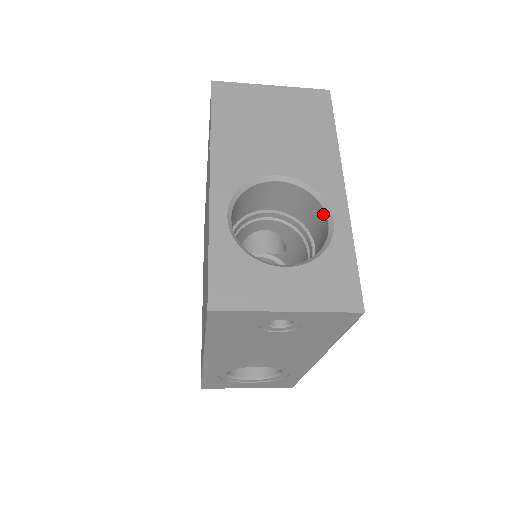
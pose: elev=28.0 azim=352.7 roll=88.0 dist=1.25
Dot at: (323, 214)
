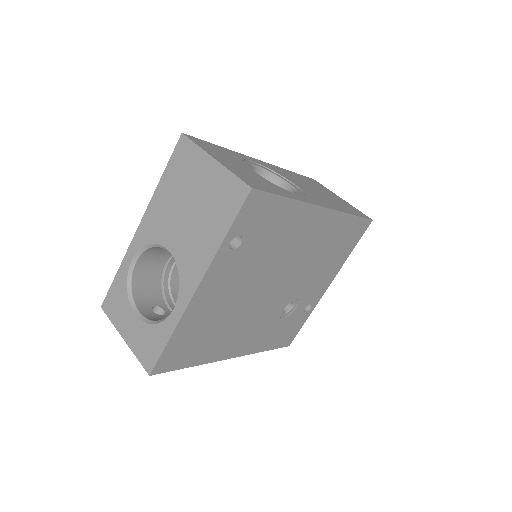
Dot at: occluded
